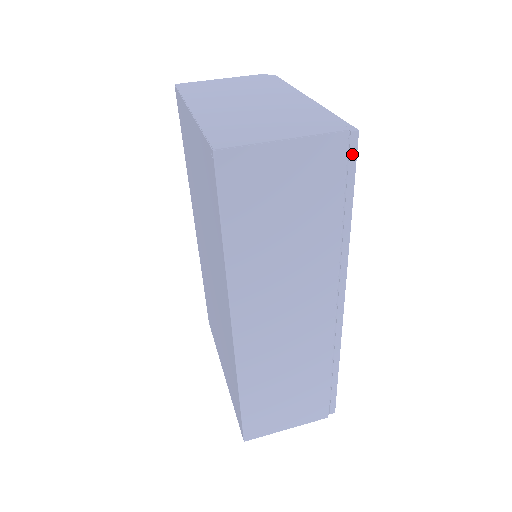
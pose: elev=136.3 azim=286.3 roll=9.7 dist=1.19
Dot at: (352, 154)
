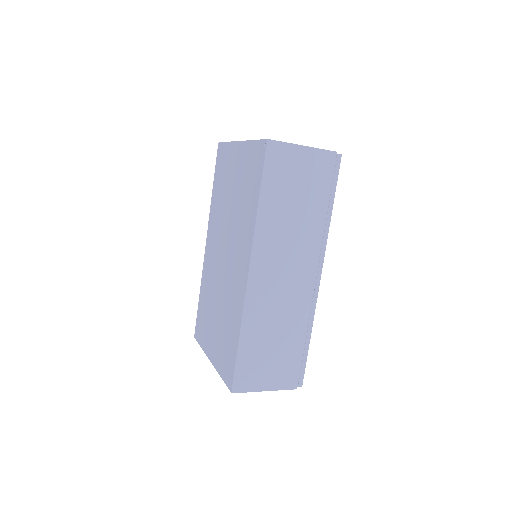
Dot at: (337, 168)
